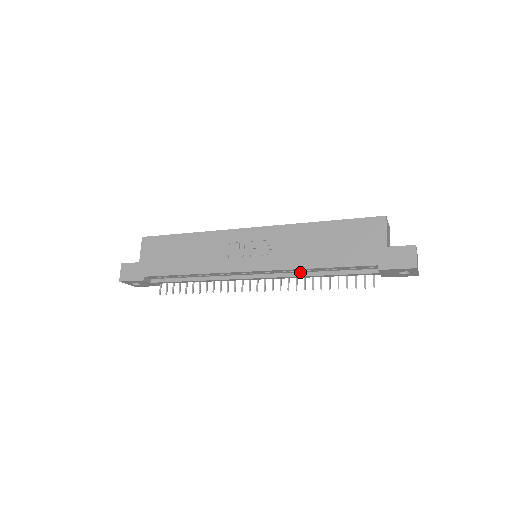
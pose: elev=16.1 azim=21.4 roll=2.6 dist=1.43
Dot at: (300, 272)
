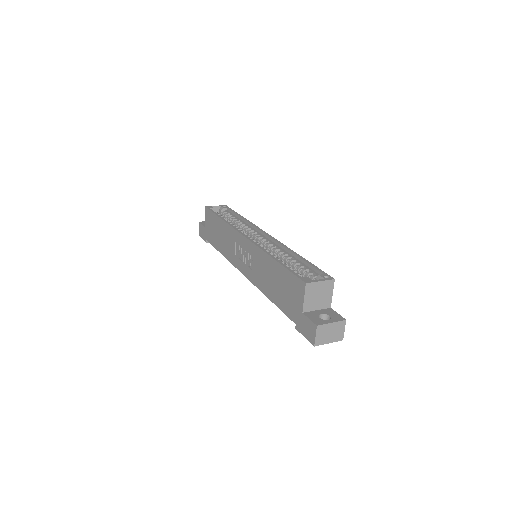
Dot at: occluded
